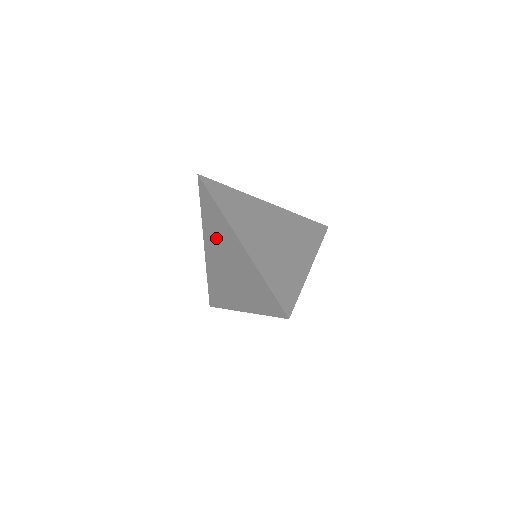
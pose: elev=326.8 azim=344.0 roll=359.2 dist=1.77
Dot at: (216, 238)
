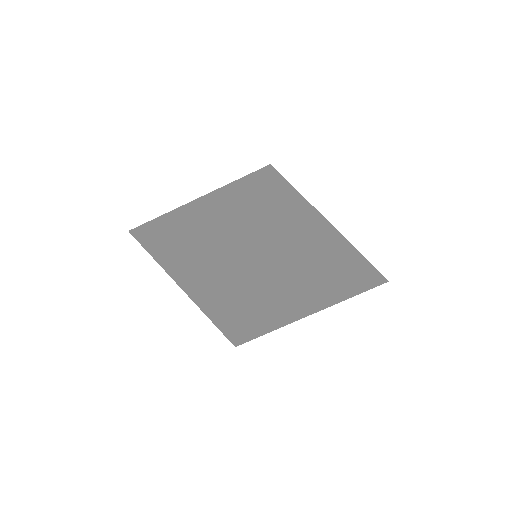
Dot at: (210, 279)
